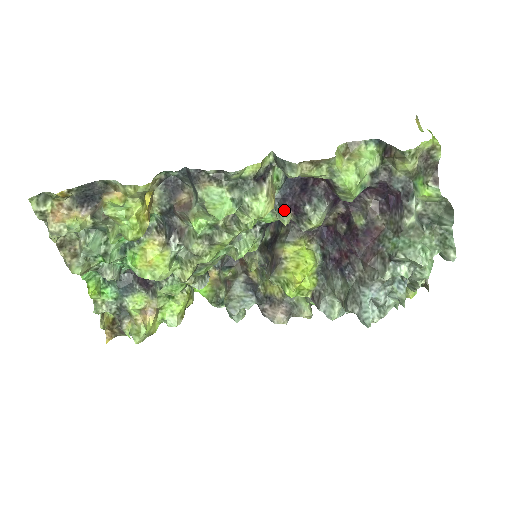
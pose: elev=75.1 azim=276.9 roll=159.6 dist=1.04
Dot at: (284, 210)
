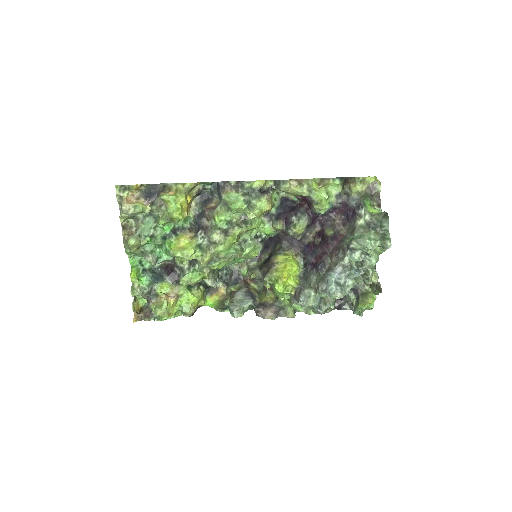
Dot at: (278, 220)
